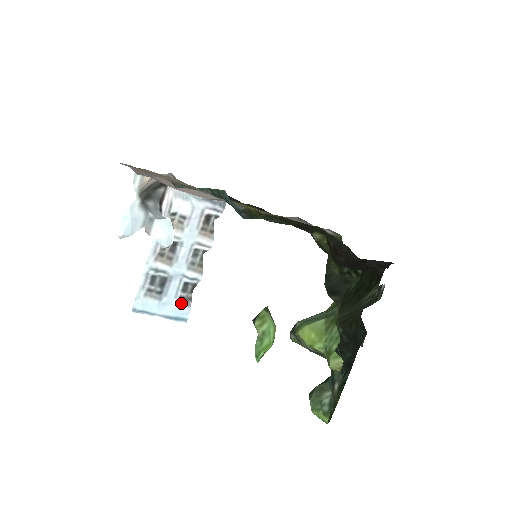
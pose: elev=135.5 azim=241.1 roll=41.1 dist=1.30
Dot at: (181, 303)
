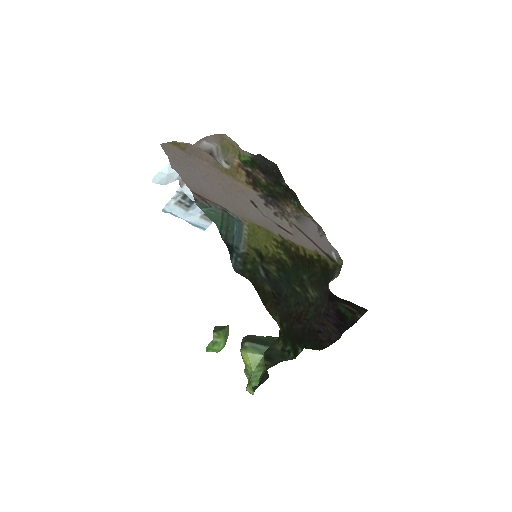
Dot at: (204, 218)
